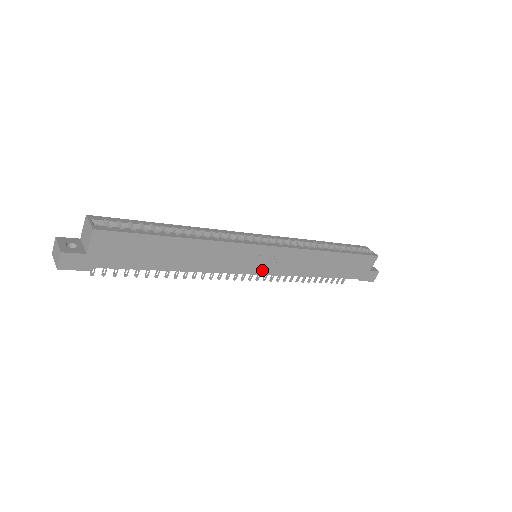
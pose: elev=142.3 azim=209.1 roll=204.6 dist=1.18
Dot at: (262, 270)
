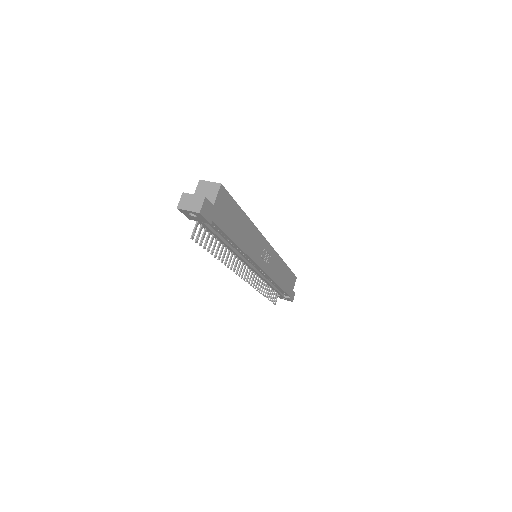
Dot at: (263, 266)
